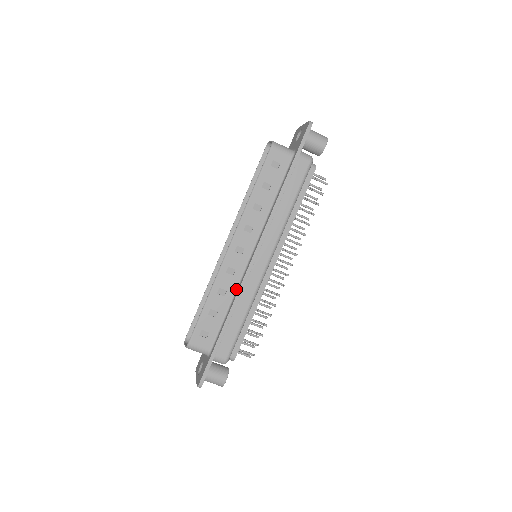
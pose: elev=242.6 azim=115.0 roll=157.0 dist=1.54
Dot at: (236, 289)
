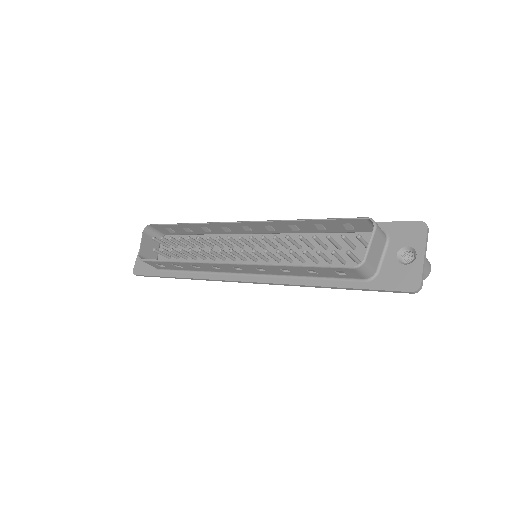
Dot at: (211, 272)
